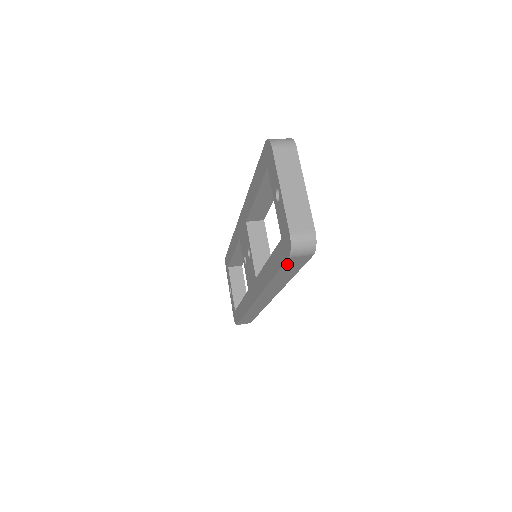
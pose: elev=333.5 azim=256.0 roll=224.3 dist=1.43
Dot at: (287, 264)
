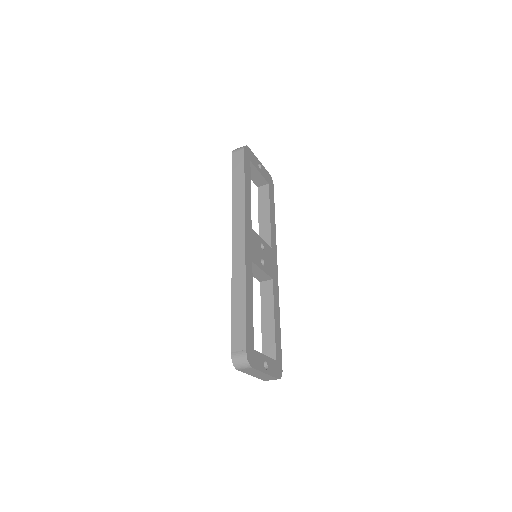
Dot at: (234, 162)
